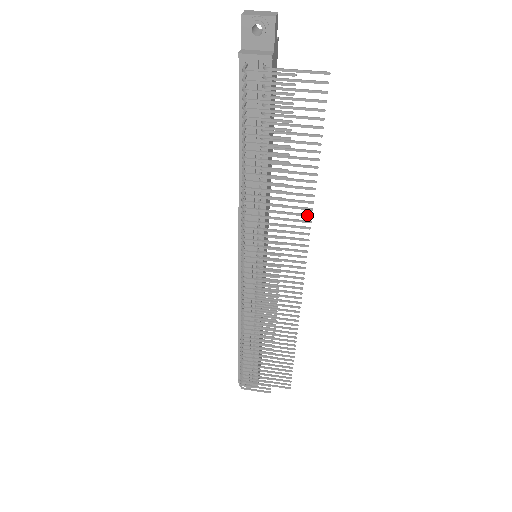
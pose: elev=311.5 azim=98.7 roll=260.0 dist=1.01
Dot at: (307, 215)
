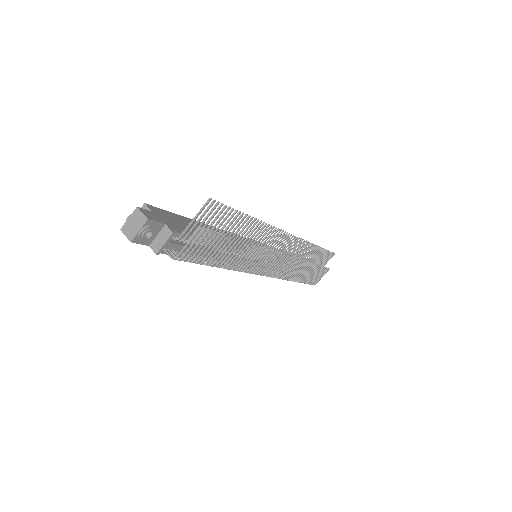
Dot at: occluded
